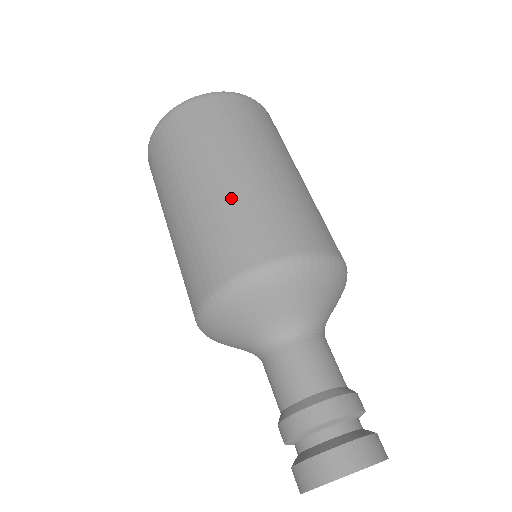
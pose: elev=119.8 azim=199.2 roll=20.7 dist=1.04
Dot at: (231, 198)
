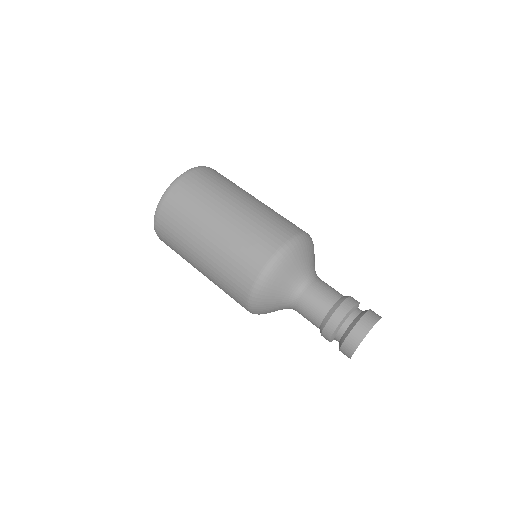
Dot at: (265, 208)
